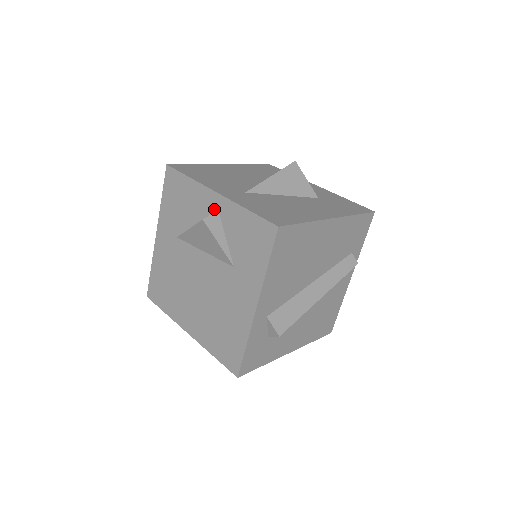
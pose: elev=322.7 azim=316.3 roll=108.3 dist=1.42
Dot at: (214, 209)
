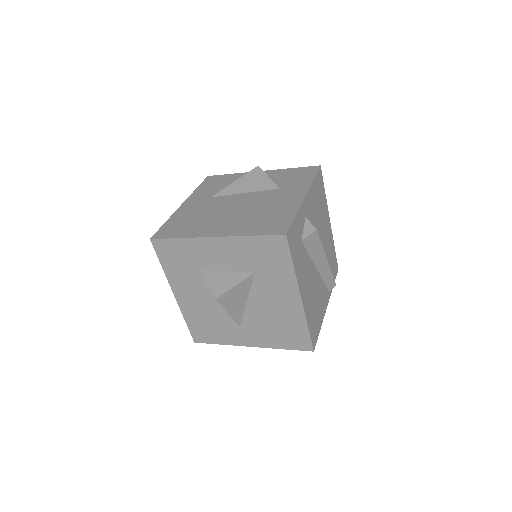
Dot at: occluded
